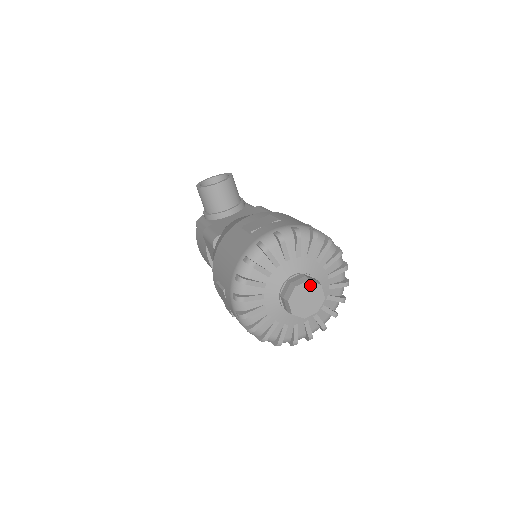
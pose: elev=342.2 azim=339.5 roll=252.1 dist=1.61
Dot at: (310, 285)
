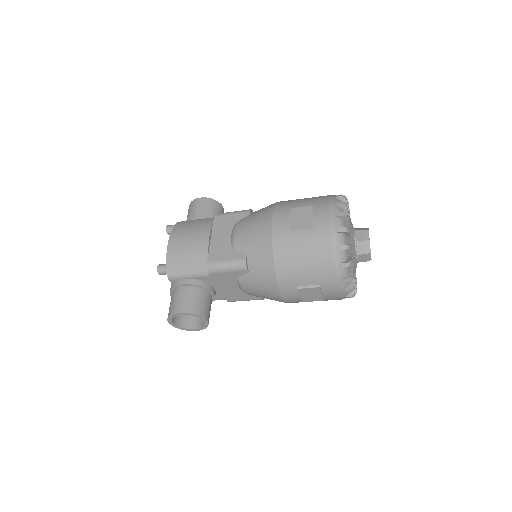
Dot at: occluded
